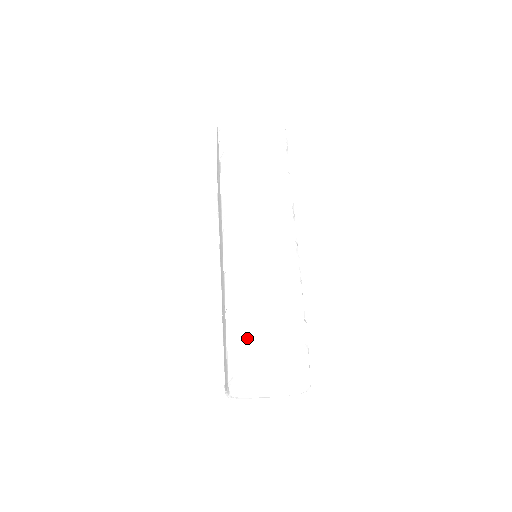
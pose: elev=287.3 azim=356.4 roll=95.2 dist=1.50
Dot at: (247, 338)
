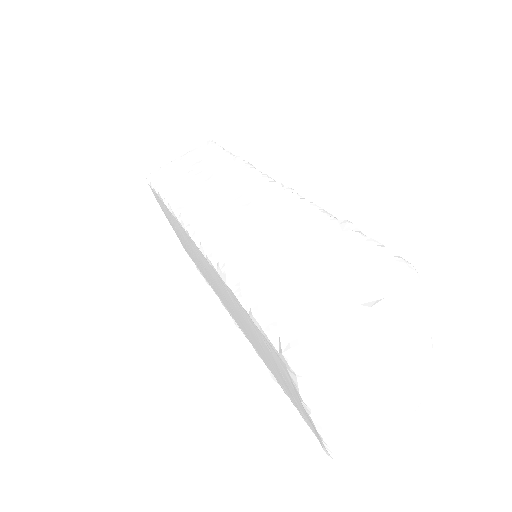
Dot at: (272, 283)
